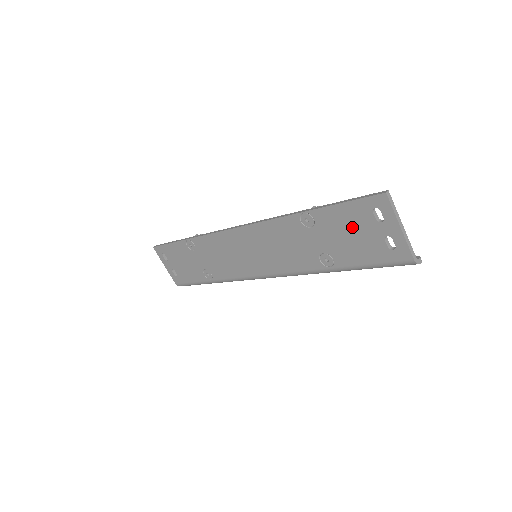
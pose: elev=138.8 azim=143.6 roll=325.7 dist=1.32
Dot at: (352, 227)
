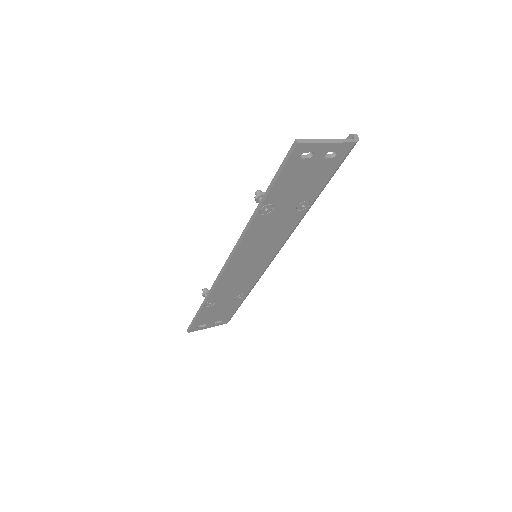
Dot at: (298, 178)
